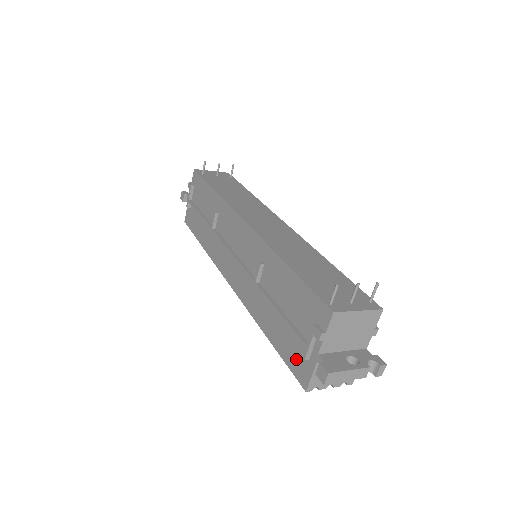
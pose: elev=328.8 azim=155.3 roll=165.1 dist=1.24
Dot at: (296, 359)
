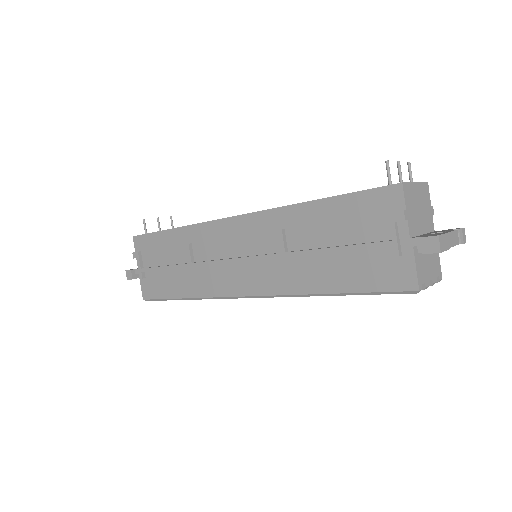
Dot at: (385, 273)
